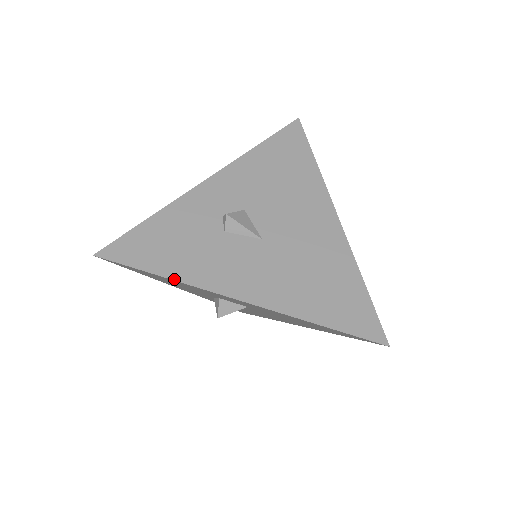
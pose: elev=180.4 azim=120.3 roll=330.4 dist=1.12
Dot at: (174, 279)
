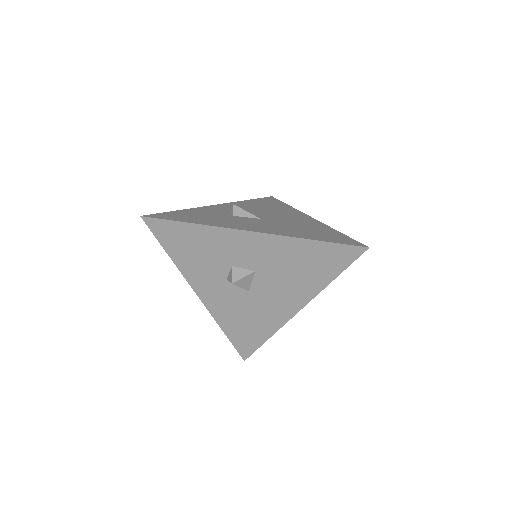
Dot at: (201, 224)
